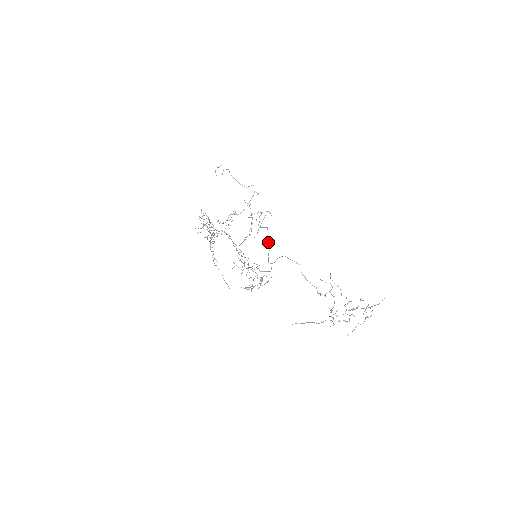
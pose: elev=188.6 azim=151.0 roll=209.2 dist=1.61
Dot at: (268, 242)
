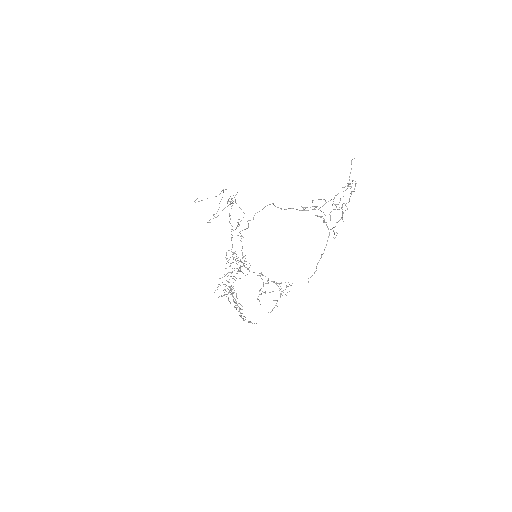
Dot at: (239, 207)
